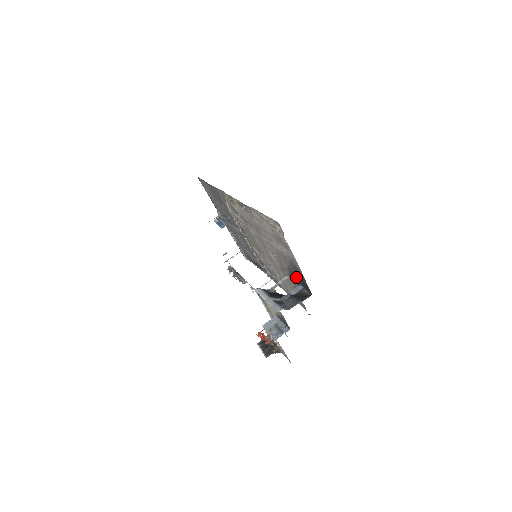
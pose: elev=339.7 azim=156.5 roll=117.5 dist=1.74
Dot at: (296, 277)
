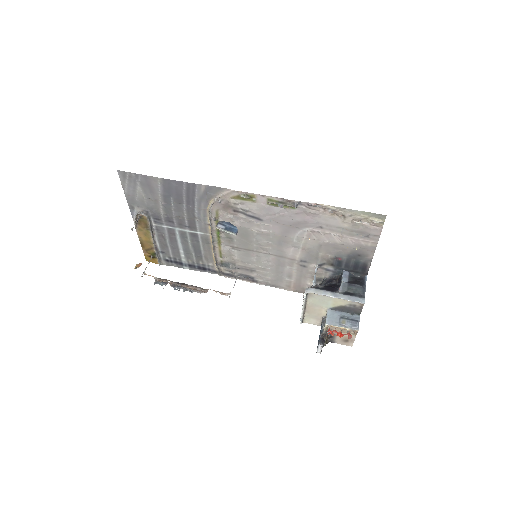
Dot at: (342, 264)
